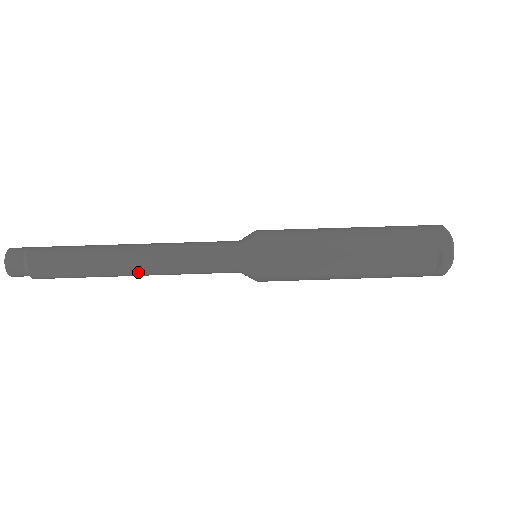
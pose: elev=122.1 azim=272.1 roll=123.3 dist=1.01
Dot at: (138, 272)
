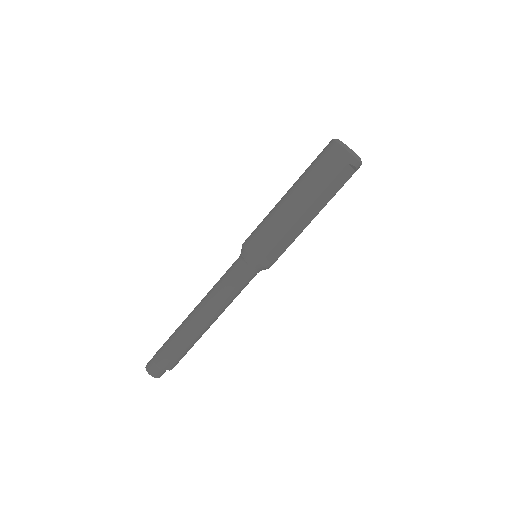
Dot at: (213, 322)
